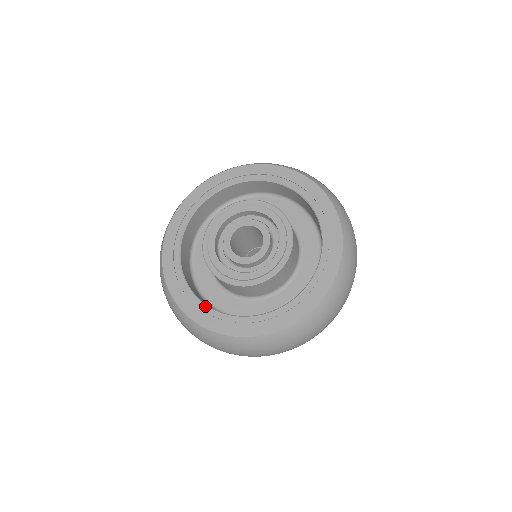
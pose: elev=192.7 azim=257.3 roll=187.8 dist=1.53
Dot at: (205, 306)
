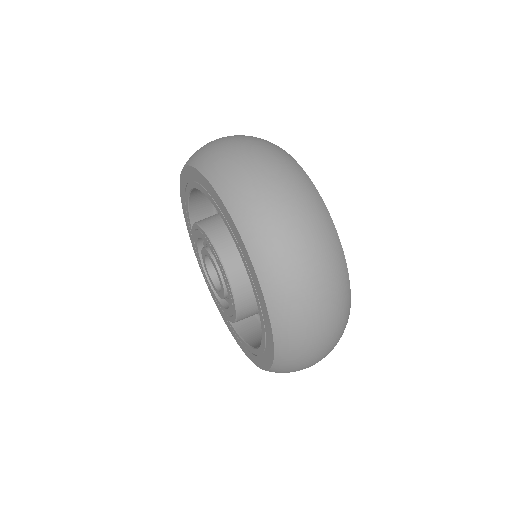
Dot at: occluded
